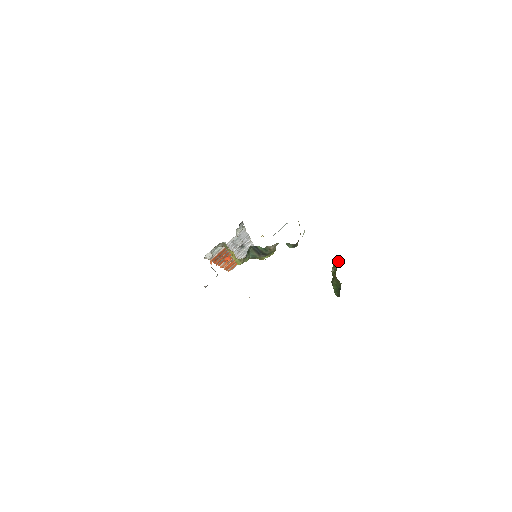
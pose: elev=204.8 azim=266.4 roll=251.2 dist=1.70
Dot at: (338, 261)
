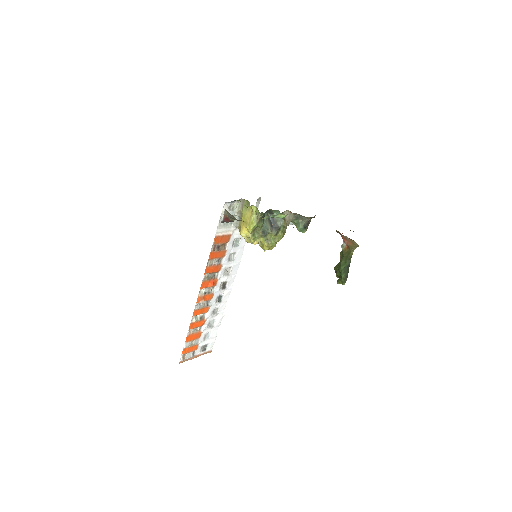
Dot at: occluded
